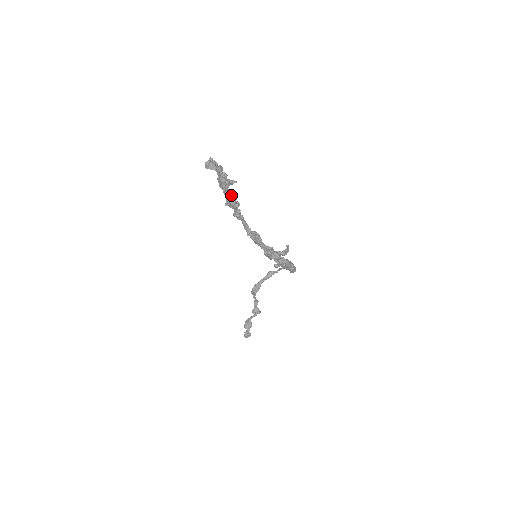
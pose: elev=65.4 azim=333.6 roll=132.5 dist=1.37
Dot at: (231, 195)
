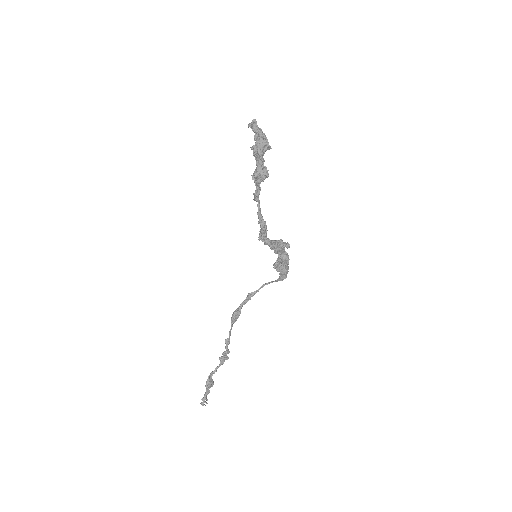
Dot at: (263, 164)
